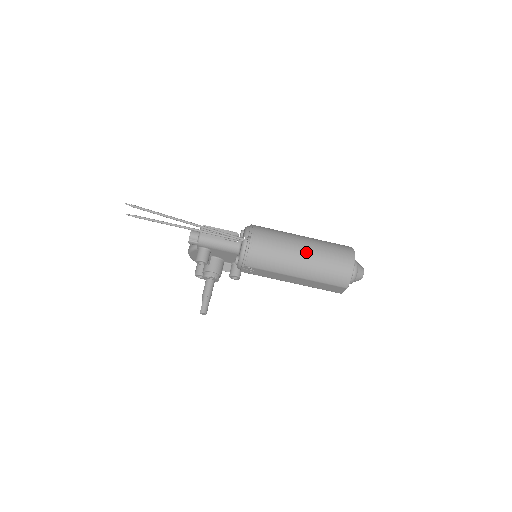
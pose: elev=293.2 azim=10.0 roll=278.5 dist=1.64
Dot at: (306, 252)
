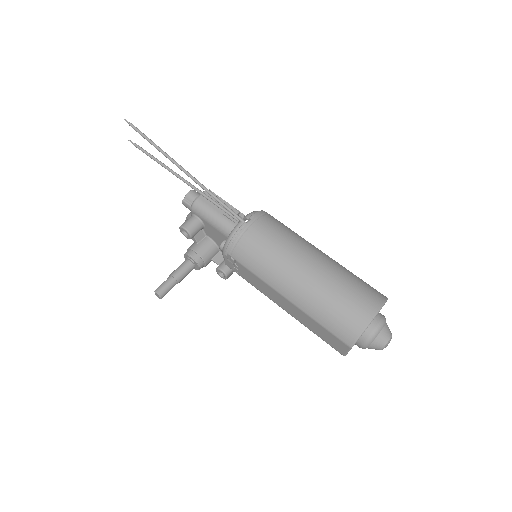
Dot at: (313, 269)
